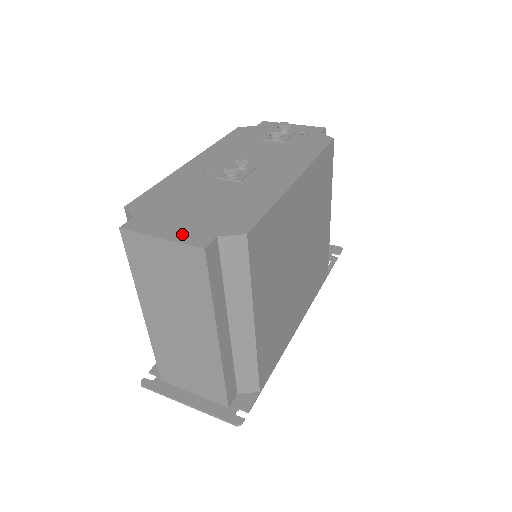
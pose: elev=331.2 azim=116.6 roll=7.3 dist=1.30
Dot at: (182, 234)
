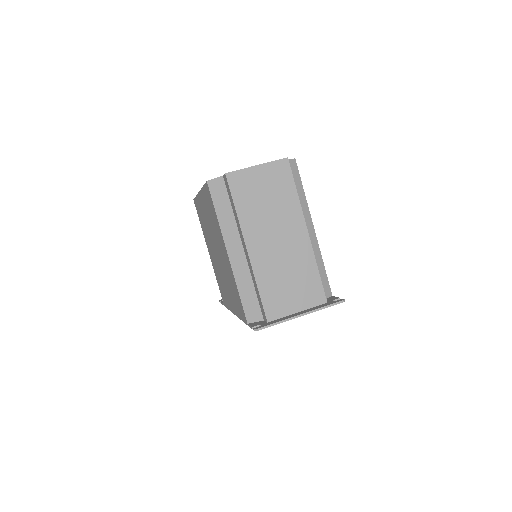
Dot at: occluded
